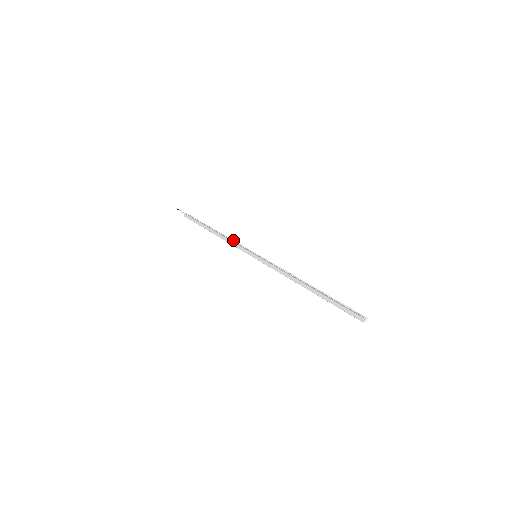
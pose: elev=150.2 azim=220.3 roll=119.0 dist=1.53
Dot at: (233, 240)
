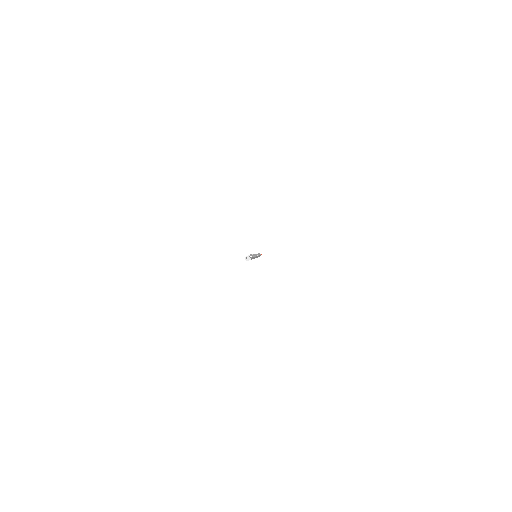
Dot at: occluded
